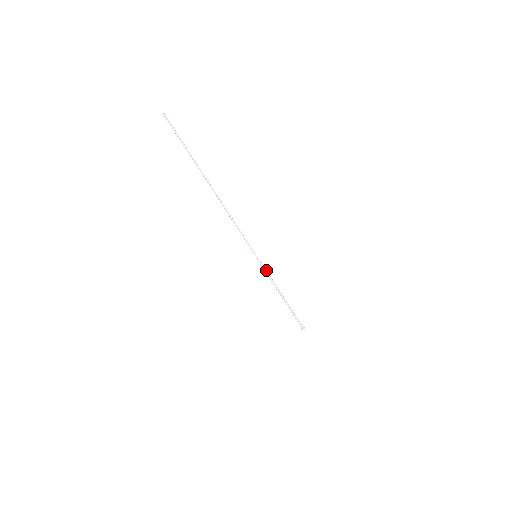
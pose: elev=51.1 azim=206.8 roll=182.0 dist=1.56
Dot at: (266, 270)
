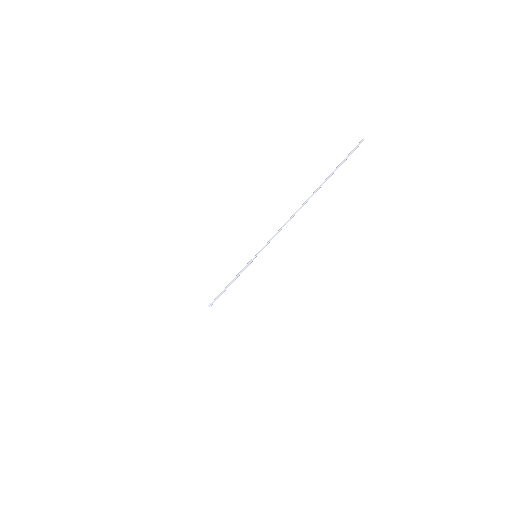
Dot at: occluded
